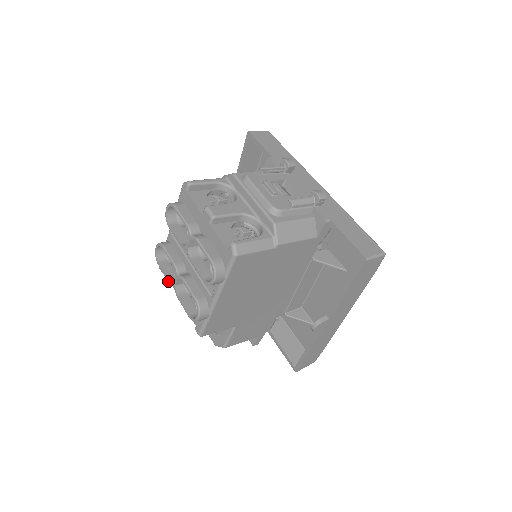
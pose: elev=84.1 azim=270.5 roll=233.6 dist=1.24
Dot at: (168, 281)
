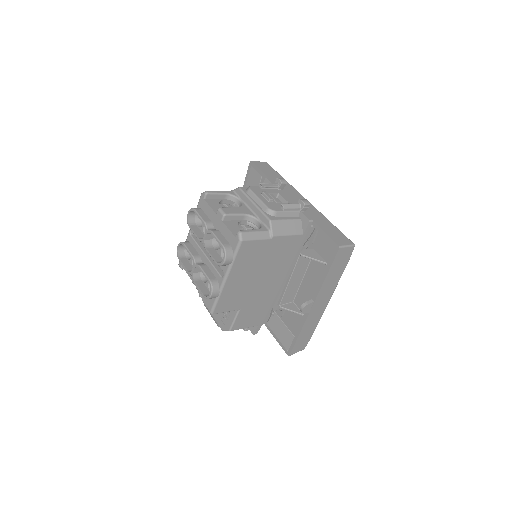
Dot at: (187, 271)
